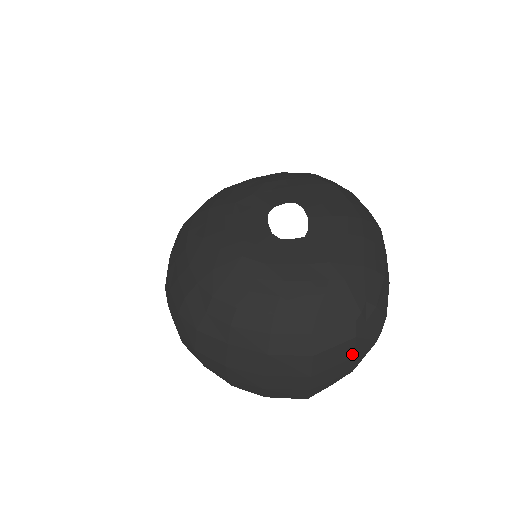
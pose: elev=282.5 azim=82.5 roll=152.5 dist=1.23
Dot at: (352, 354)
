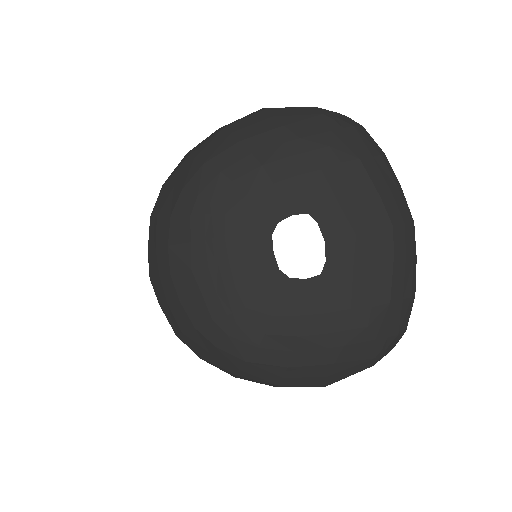
Dot at: occluded
